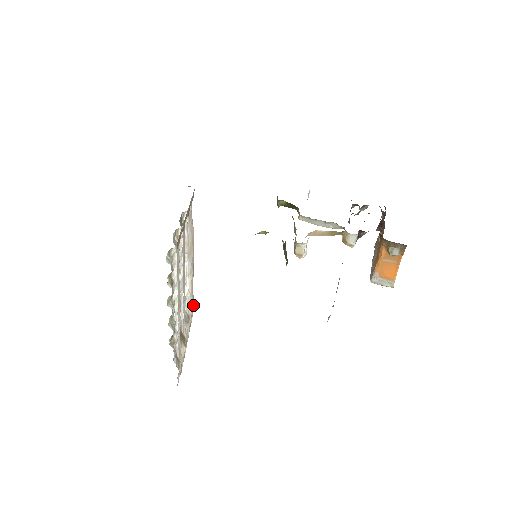
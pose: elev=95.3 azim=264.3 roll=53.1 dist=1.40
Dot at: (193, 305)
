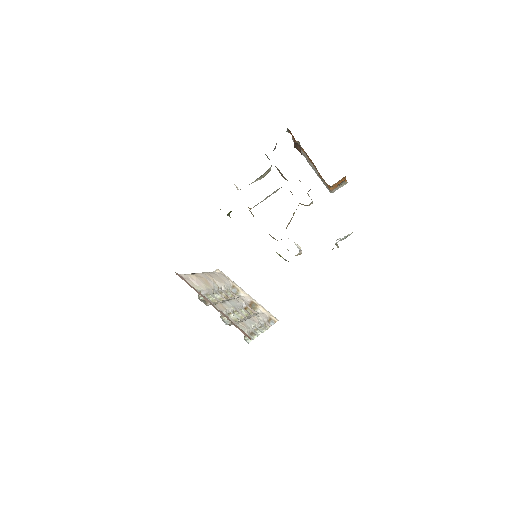
Dot at: (220, 273)
